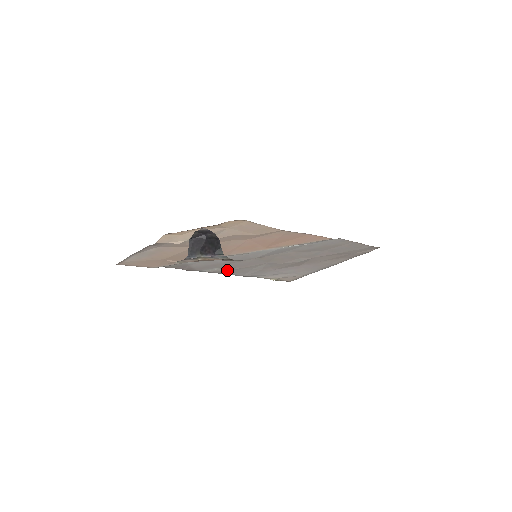
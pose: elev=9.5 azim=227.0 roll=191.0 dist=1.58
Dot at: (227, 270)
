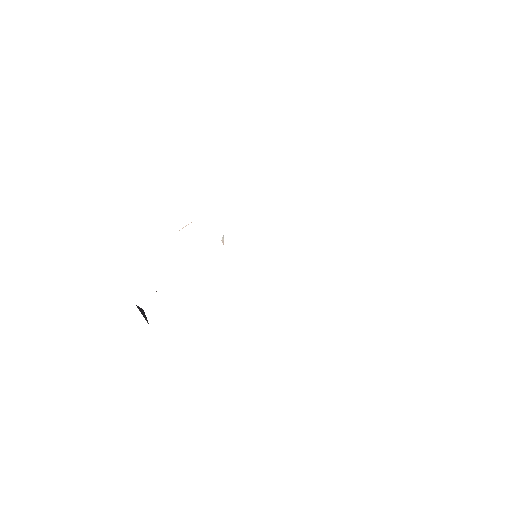
Dot at: occluded
